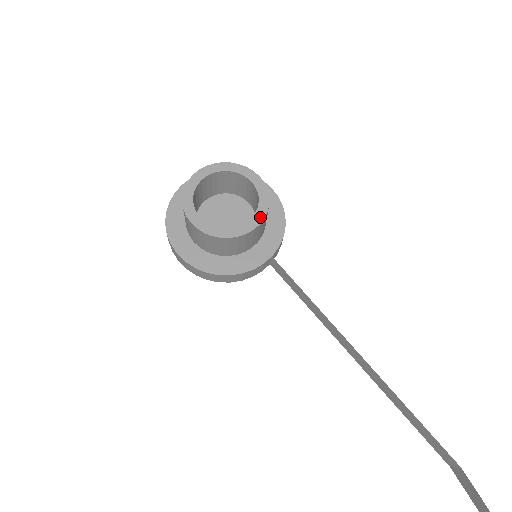
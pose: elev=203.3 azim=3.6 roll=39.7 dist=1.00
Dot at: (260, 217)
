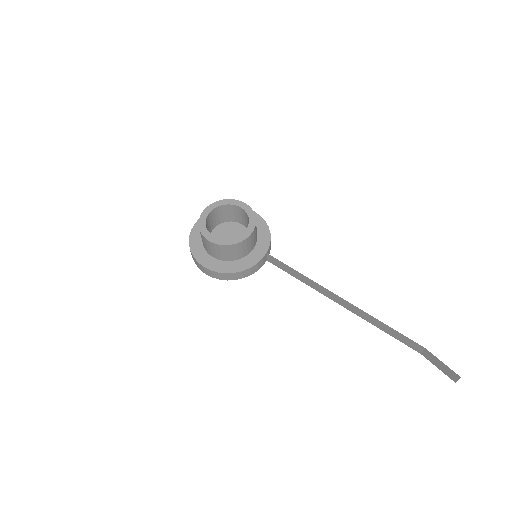
Dot at: (252, 227)
